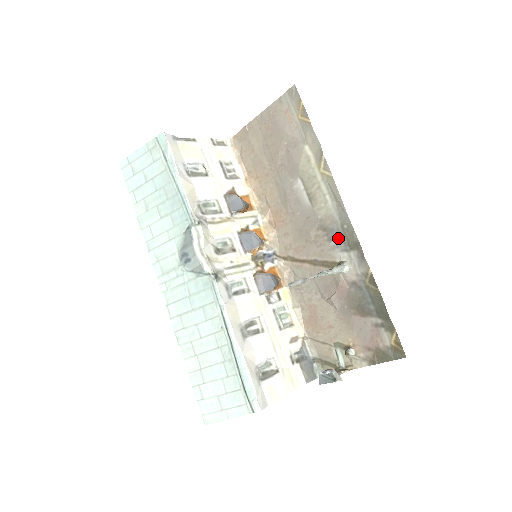
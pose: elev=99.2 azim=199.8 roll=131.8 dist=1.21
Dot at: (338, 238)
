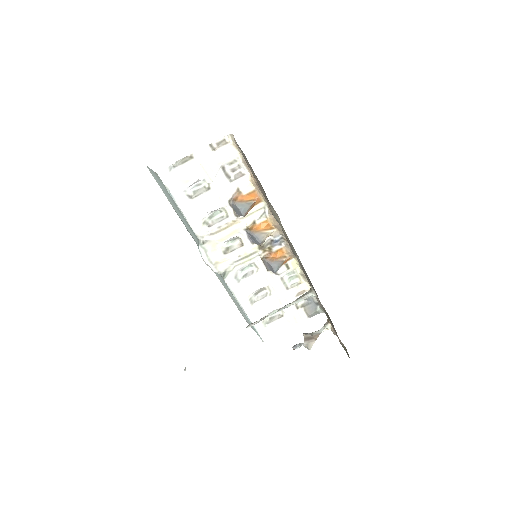
Dot at: (307, 276)
